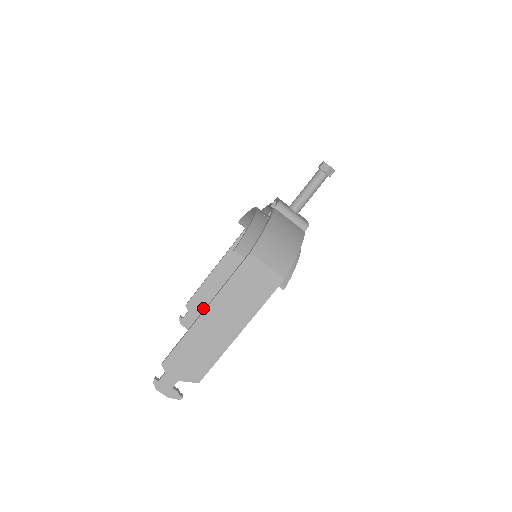
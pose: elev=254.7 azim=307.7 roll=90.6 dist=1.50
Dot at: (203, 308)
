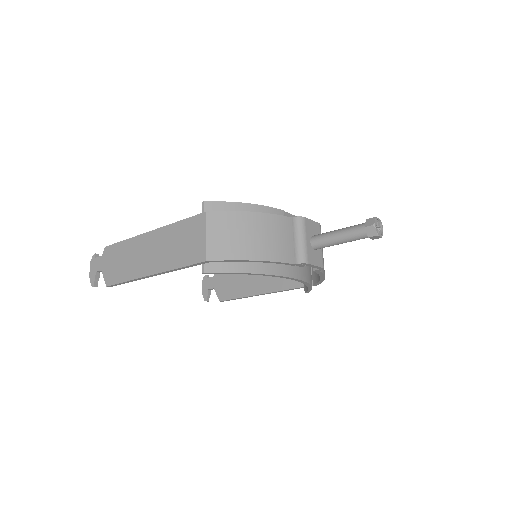
Dot at: (223, 284)
